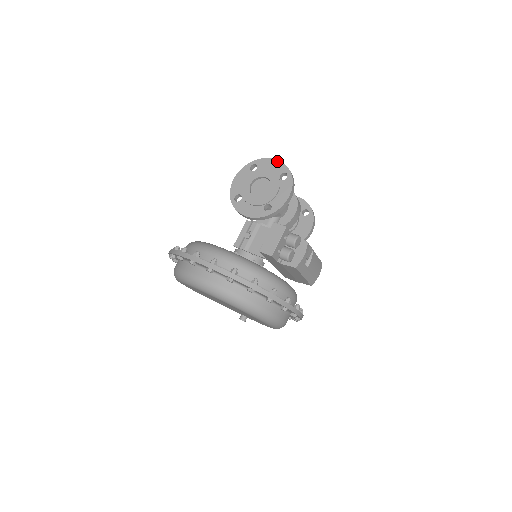
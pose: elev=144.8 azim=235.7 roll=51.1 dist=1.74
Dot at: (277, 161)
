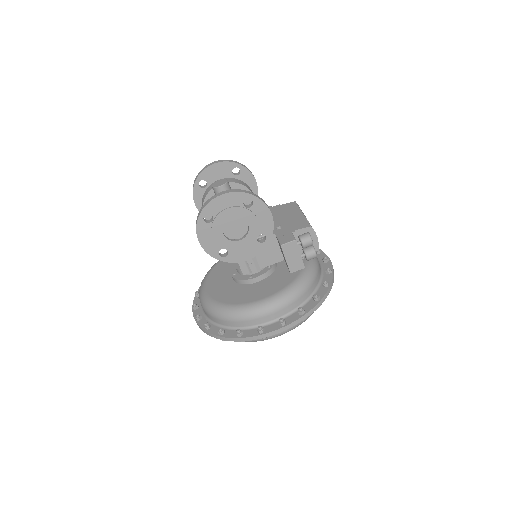
Dot at: (226, 195)
